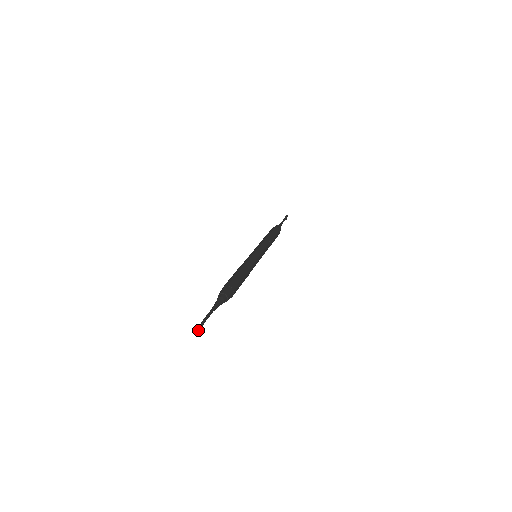
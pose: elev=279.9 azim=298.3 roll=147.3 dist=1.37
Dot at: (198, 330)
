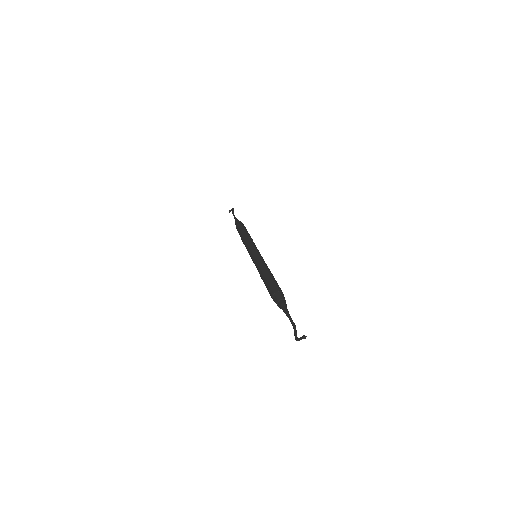
Dot at: (297, 337)
